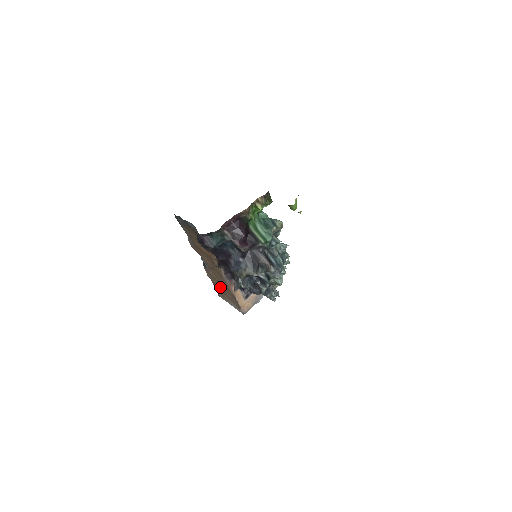
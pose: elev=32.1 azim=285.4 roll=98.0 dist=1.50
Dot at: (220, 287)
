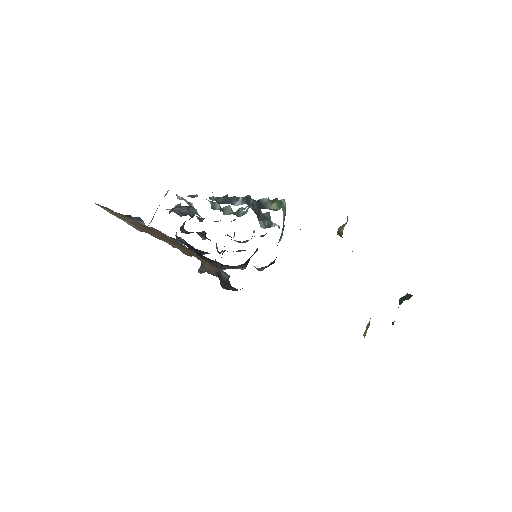
Dot at: (126, 219)
